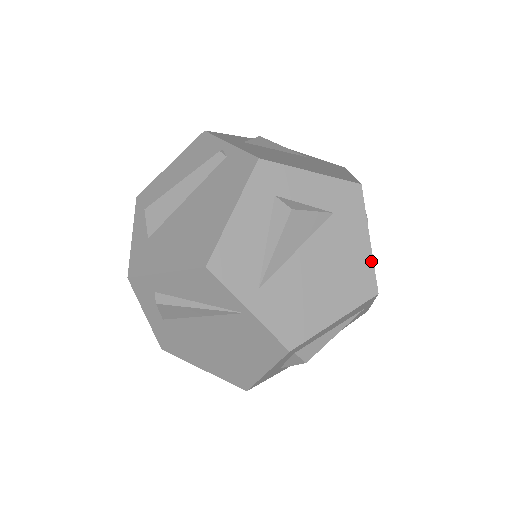
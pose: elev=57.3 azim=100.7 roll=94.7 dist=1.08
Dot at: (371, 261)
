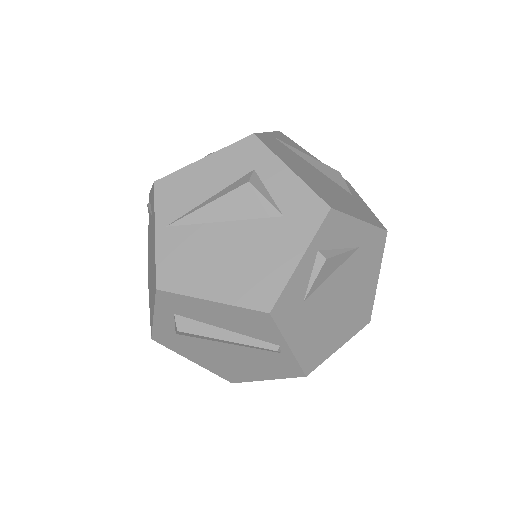
Dot at: occluded
